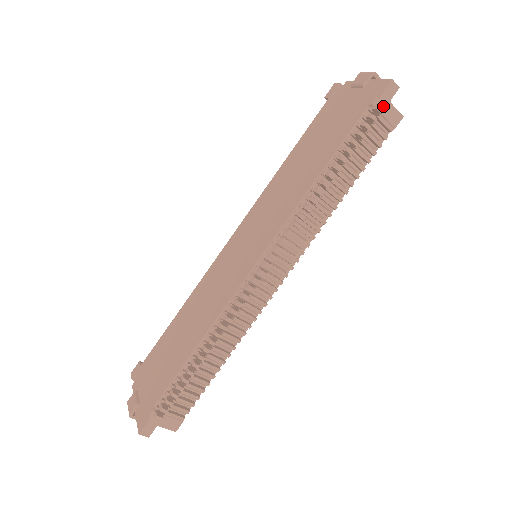
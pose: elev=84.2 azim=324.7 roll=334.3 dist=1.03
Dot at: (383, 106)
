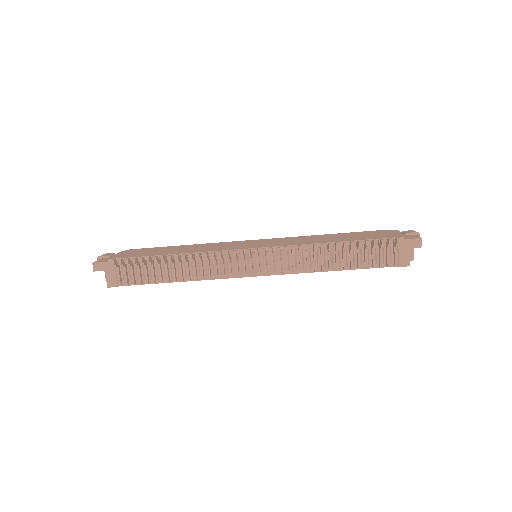
Dot at: (404, 246)
